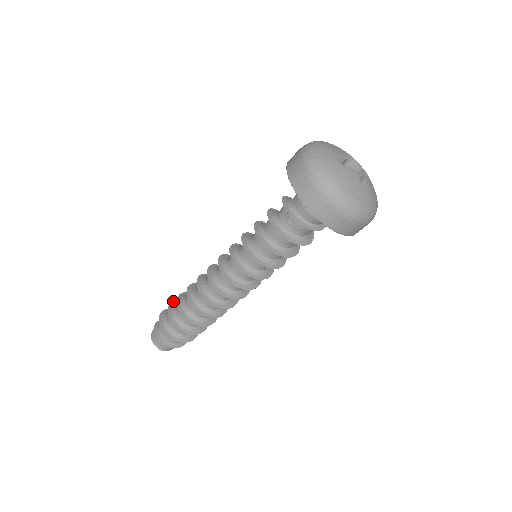
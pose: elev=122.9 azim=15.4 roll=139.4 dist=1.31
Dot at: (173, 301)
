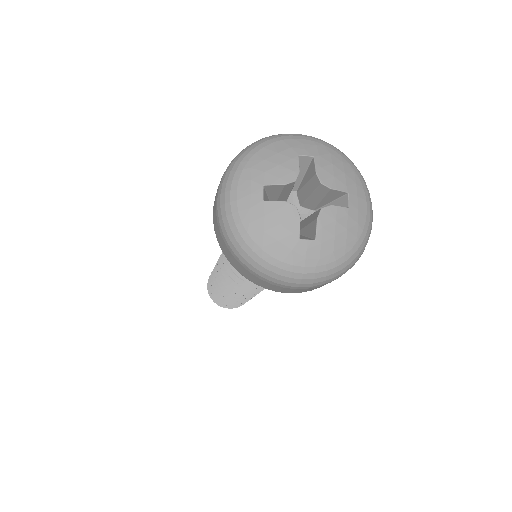
Dot at: occluded
